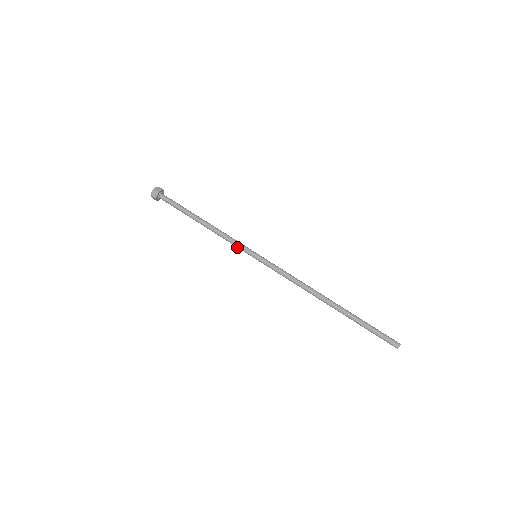
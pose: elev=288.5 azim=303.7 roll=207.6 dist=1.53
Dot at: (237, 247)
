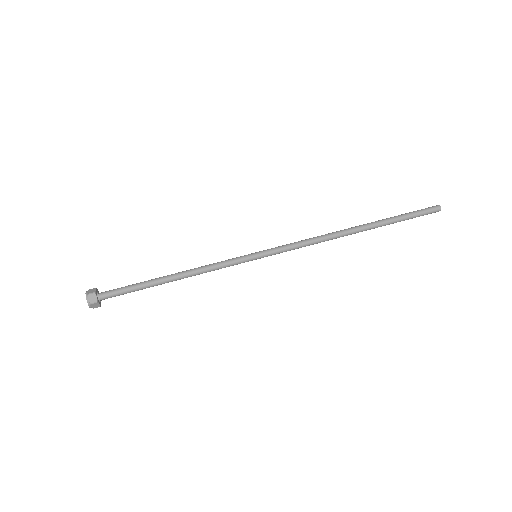
Dot at: occluded
